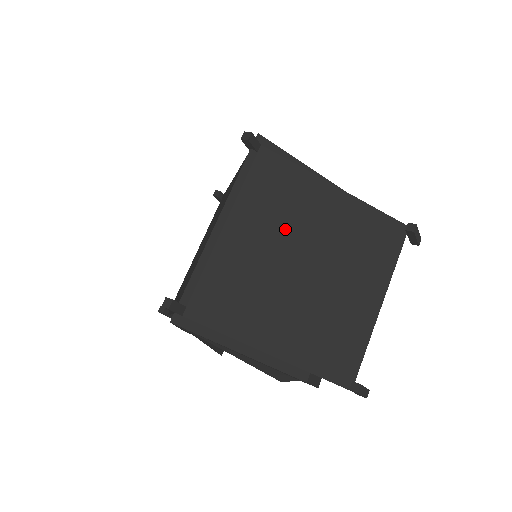
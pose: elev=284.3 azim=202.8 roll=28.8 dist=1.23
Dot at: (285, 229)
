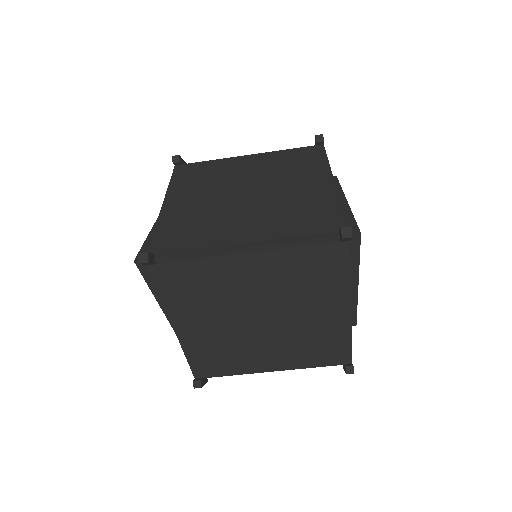
Dot at: (282, 294)
